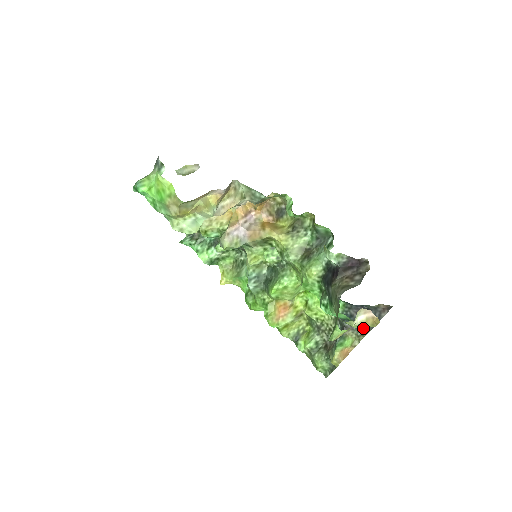
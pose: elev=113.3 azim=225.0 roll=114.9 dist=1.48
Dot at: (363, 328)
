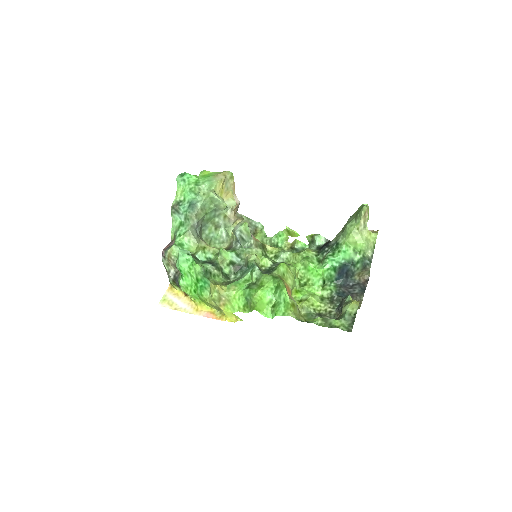
Dot at: (357, 297)
